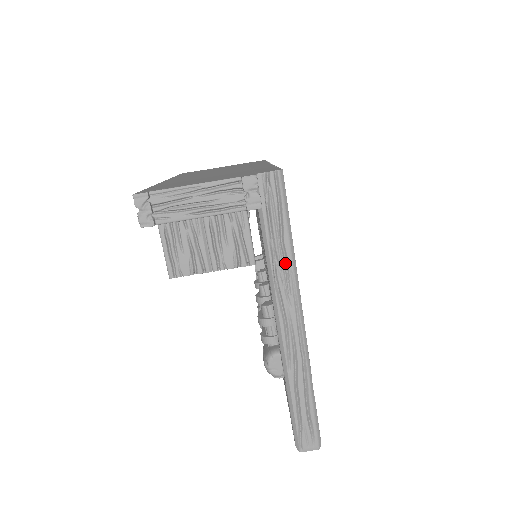
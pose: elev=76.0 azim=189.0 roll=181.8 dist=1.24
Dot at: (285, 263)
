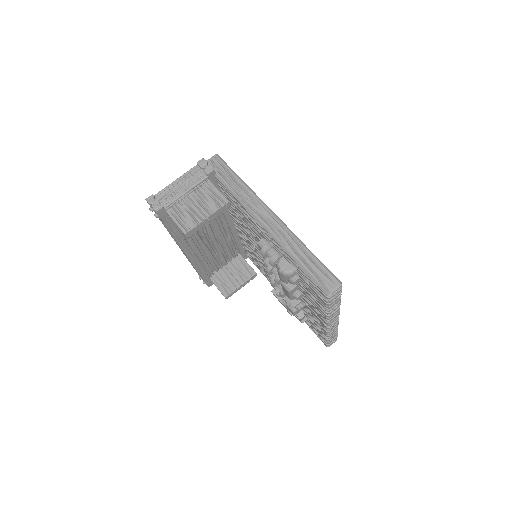
Dot at: (245, 191)
